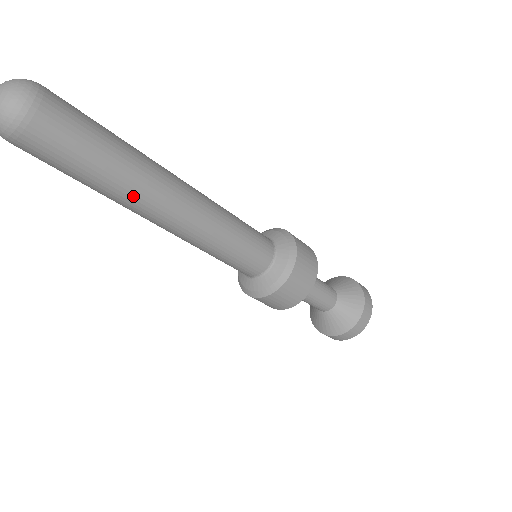
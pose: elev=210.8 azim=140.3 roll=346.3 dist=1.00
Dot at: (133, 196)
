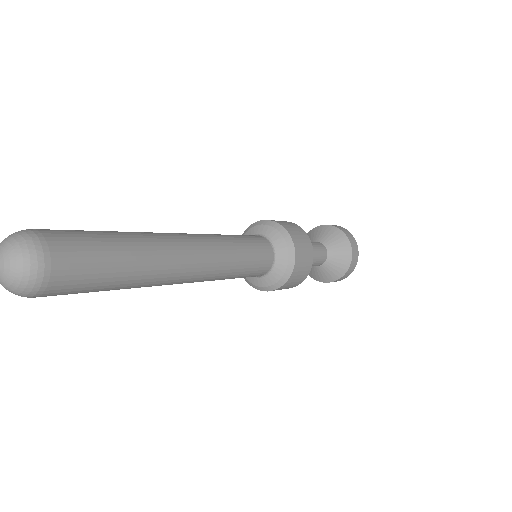
Dot at: (155, 276)
